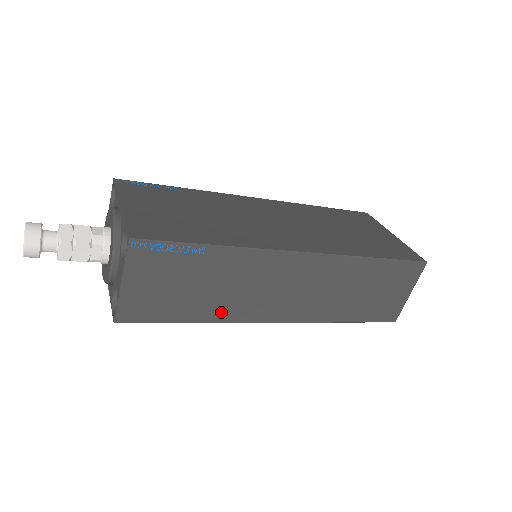
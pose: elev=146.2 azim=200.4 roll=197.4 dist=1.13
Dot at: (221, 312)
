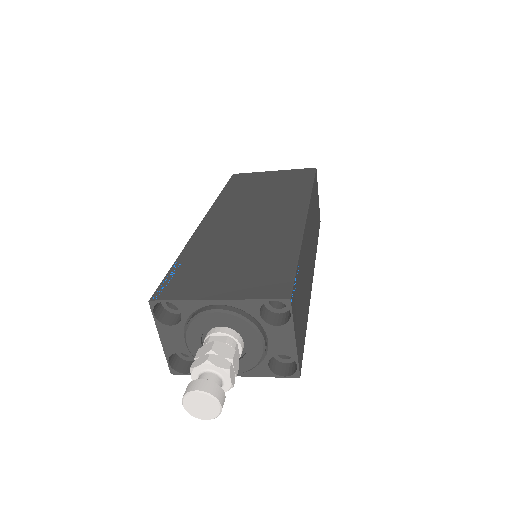
Dot at: (307, 302)
